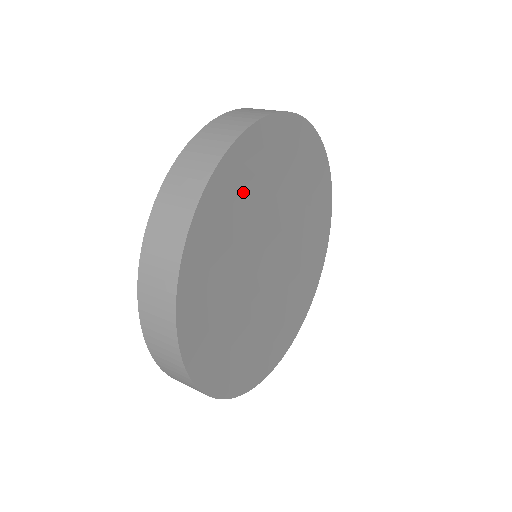
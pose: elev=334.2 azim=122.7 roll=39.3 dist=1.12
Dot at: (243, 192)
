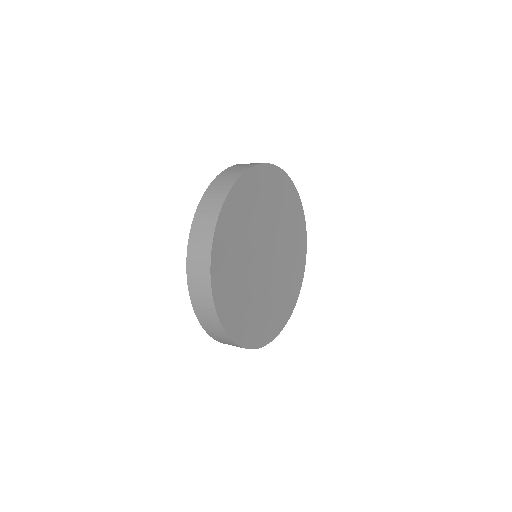
Dot at: (265, 194)
